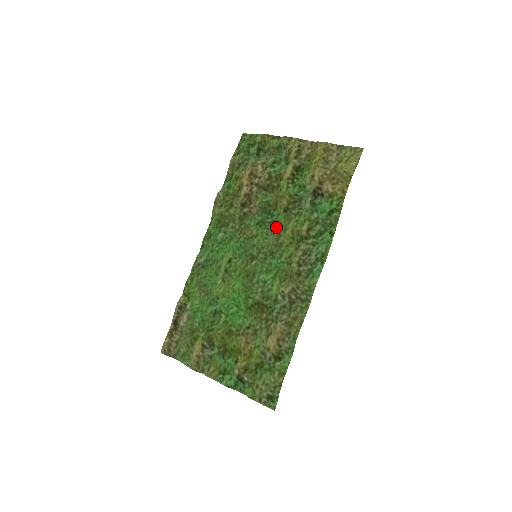
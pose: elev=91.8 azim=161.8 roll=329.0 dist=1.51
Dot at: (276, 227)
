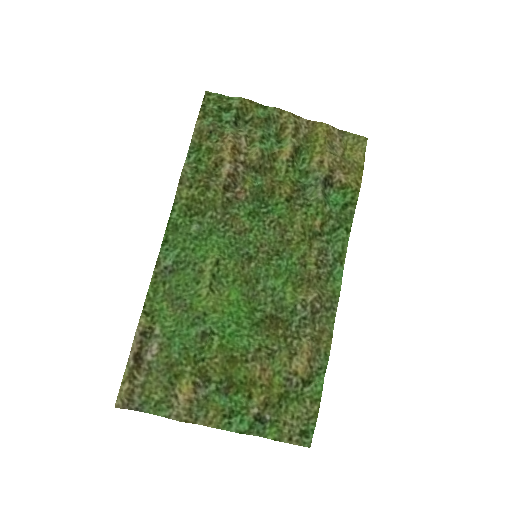
Dot at: (276, 219)
